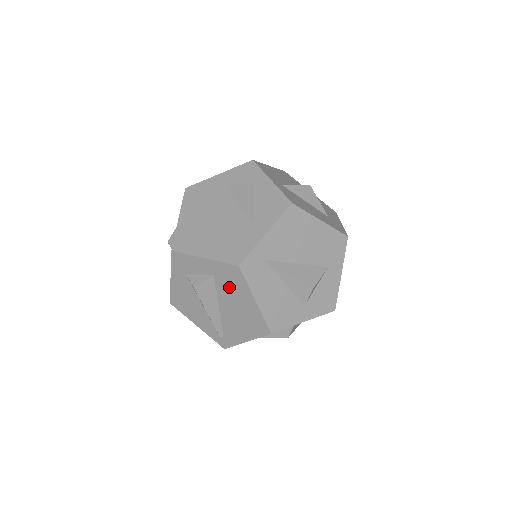
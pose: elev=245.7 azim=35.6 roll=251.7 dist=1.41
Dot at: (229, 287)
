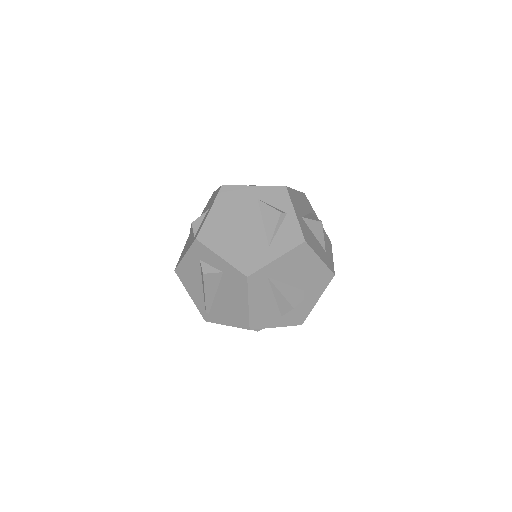
Dot at: (232, 286)
